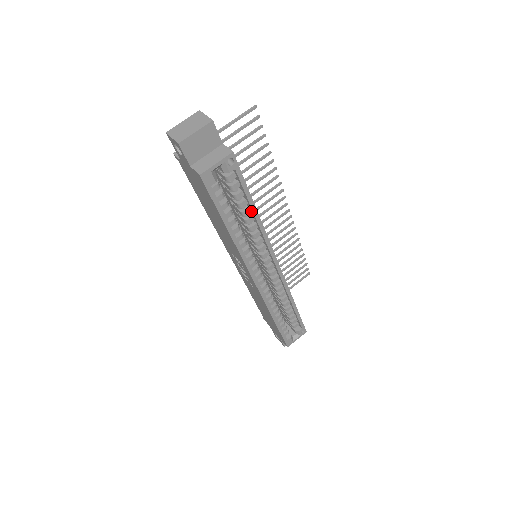
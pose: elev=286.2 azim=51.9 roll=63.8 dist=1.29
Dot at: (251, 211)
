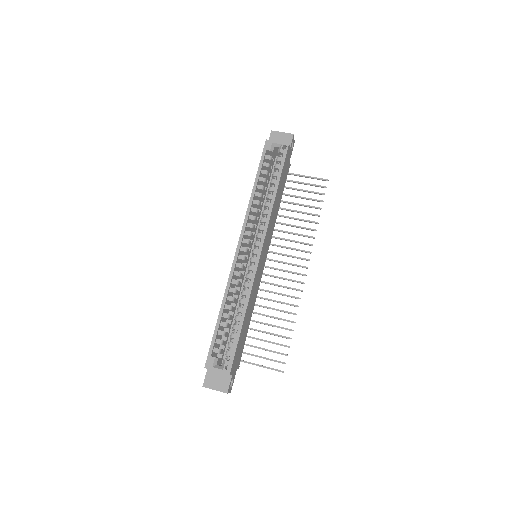
Dot at: (274, 191)
